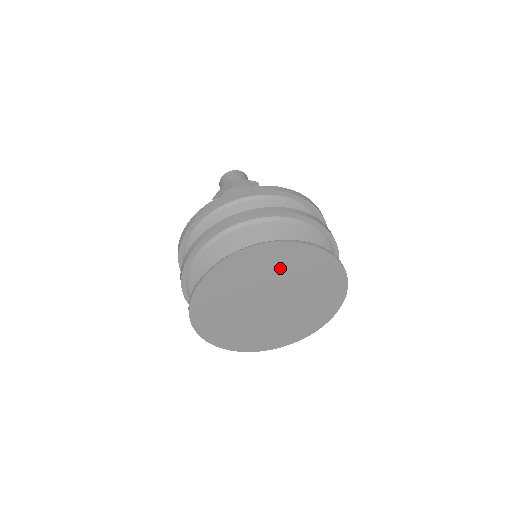
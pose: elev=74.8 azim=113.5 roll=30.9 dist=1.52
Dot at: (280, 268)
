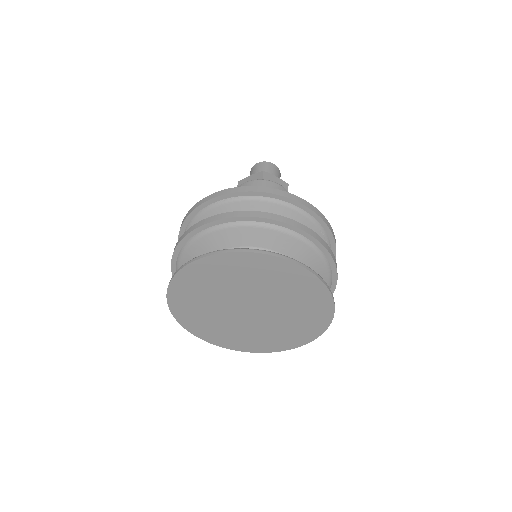
Dot at: (219, 280)
